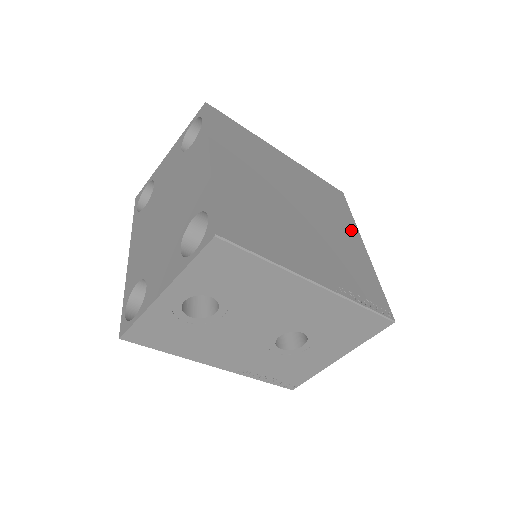
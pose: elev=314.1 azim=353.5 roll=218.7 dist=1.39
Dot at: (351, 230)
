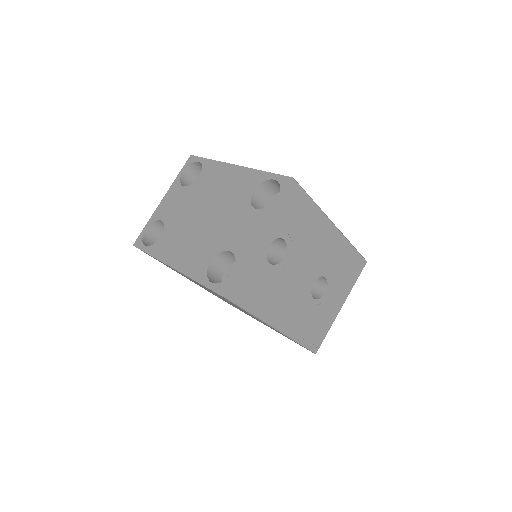
Dot at: occluded
